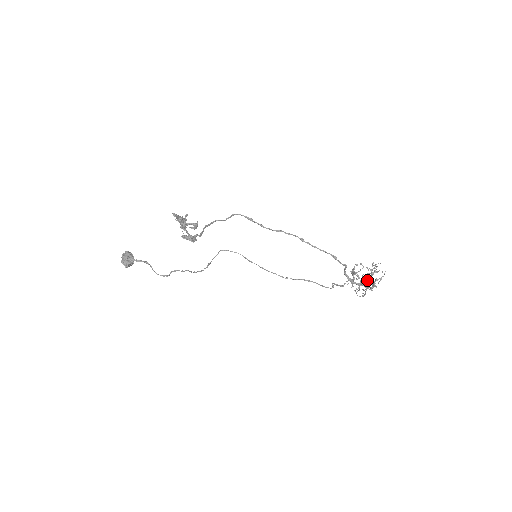
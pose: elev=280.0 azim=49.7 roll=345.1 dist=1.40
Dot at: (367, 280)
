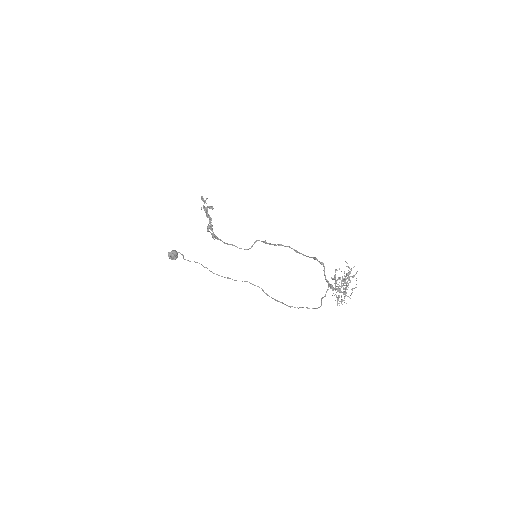
Dot at: occluded
